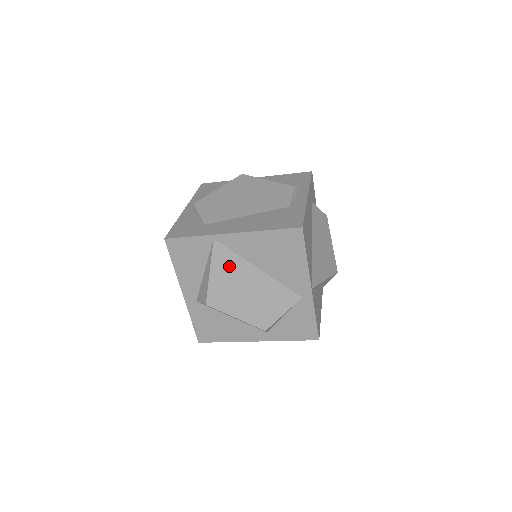
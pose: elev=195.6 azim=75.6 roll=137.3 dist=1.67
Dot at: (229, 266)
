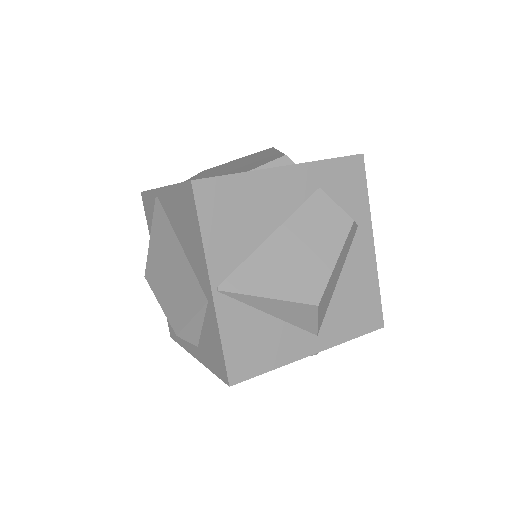
Dot at: (162, 232)
